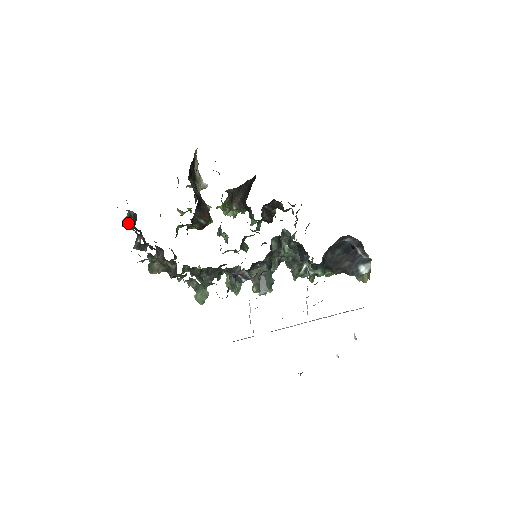
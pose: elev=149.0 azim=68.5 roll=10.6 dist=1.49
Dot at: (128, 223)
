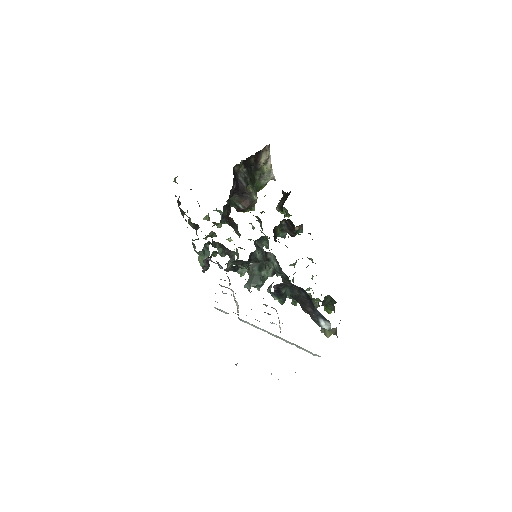
Dot at: occluded
